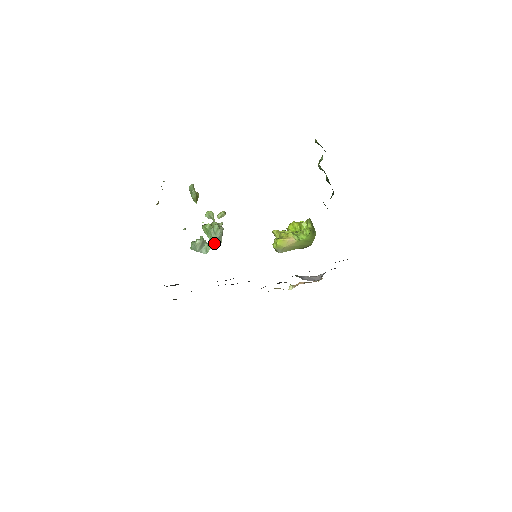
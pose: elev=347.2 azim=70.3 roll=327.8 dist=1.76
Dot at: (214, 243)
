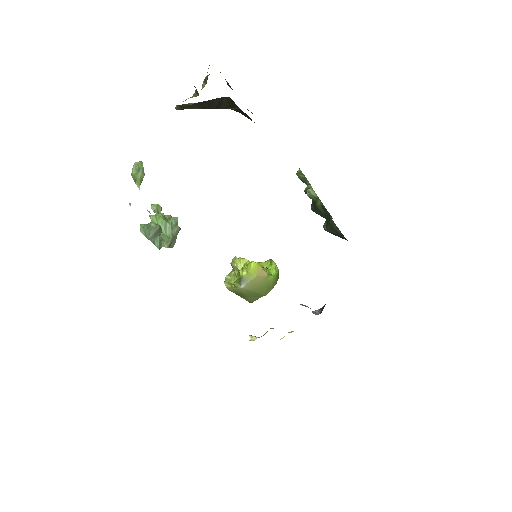
Dot at: (168, 241)
